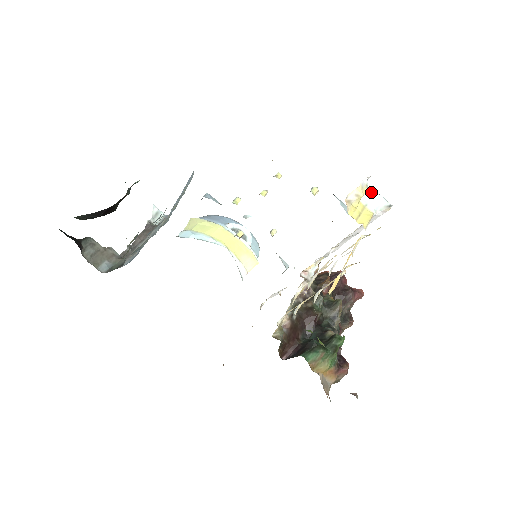
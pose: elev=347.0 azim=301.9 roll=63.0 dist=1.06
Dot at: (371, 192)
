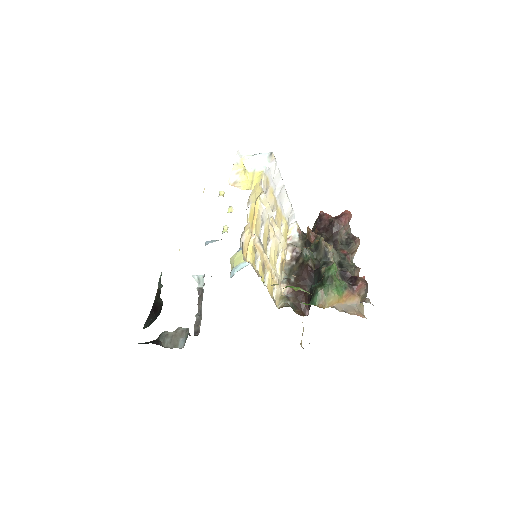
Dot at: (251, 159)
